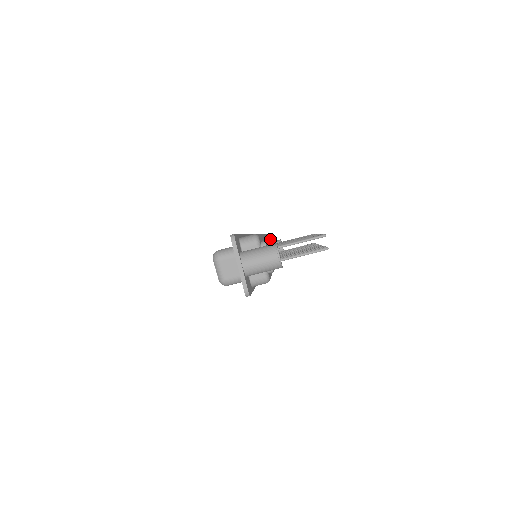
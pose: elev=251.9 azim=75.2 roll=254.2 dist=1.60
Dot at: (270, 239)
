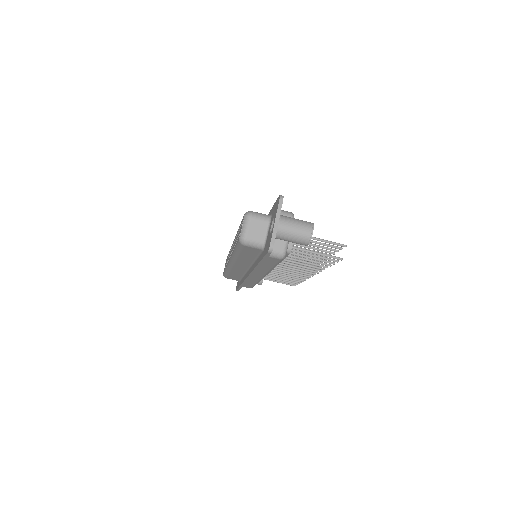
Dot at: occluded
